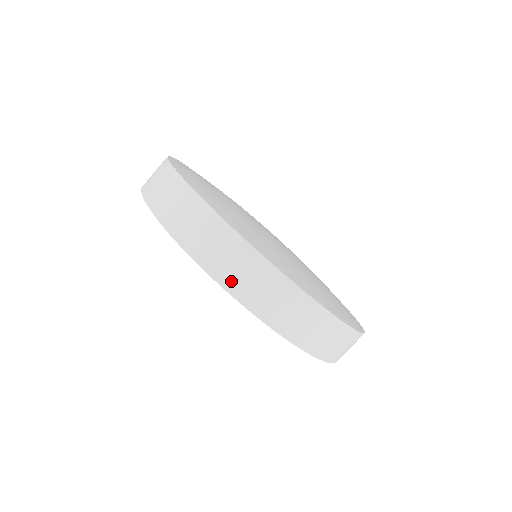
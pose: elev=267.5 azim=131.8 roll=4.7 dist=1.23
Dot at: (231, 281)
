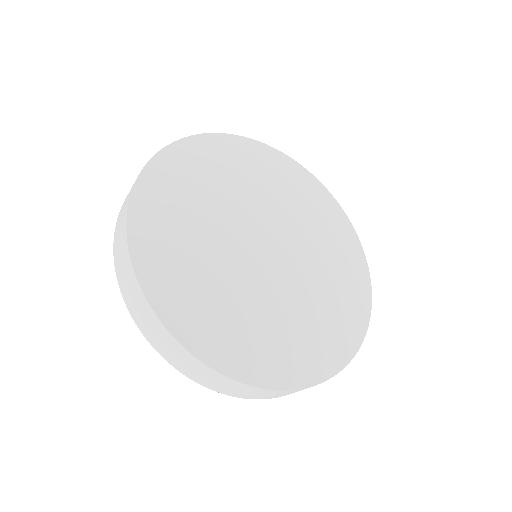
Dot at: (159, 348)
